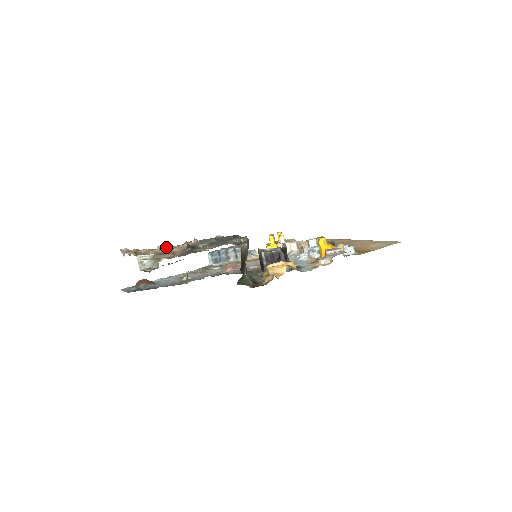
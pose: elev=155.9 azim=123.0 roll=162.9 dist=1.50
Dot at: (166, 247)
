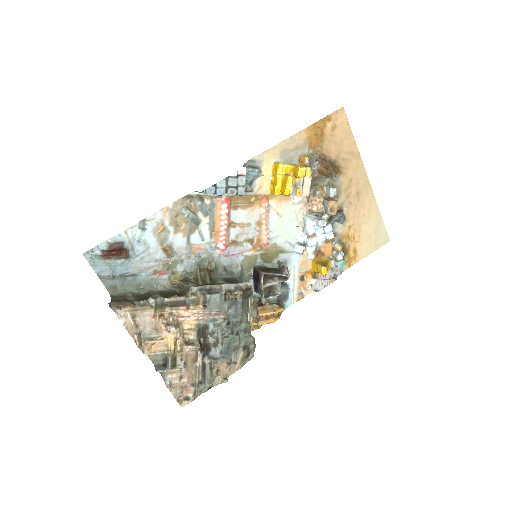
Dot at: (175, 337)
